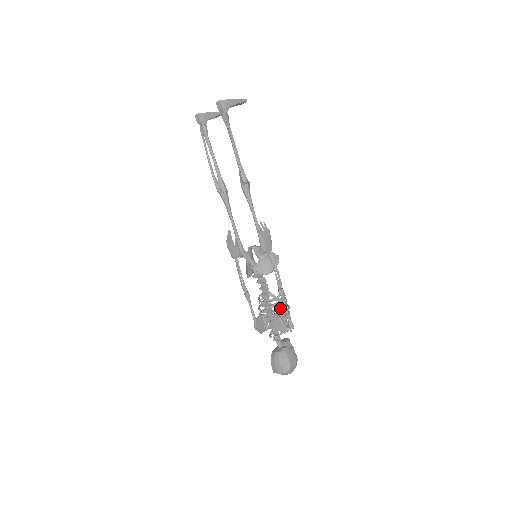
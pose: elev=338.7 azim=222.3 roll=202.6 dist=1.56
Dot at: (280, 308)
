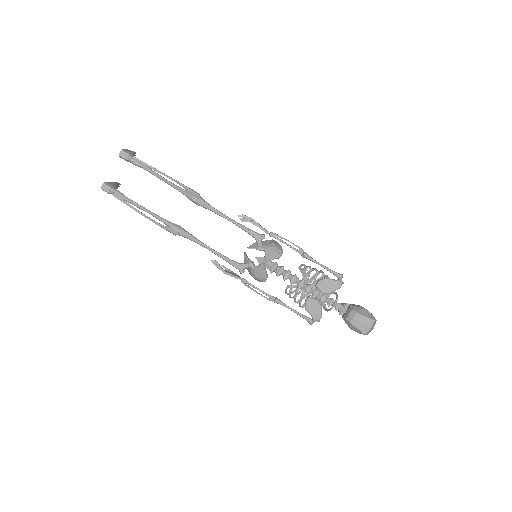
Dot at: (316, 274)
